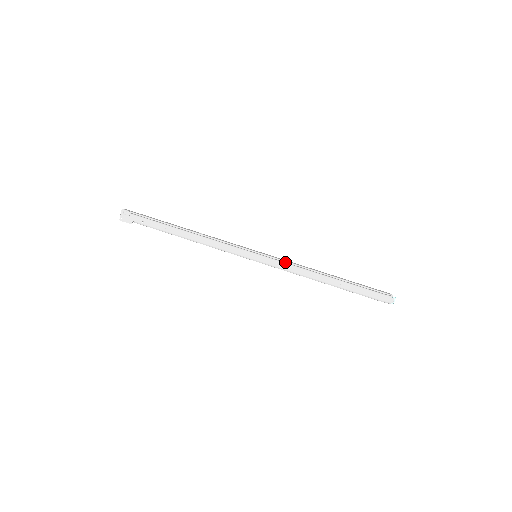
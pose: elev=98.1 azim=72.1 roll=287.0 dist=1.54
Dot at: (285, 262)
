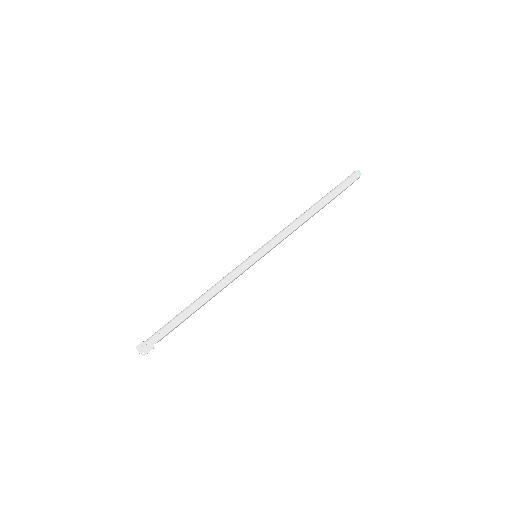
Dot at: (276, 235)
